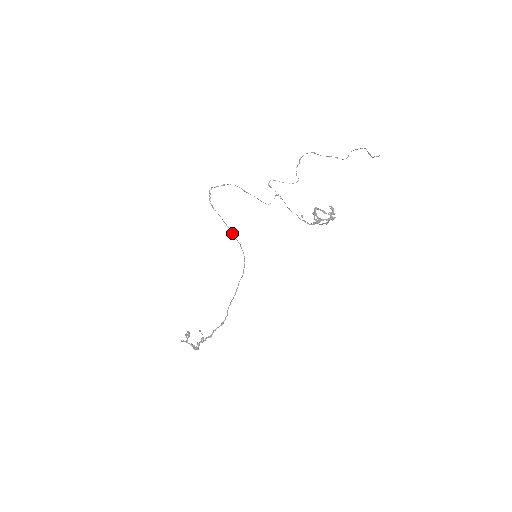
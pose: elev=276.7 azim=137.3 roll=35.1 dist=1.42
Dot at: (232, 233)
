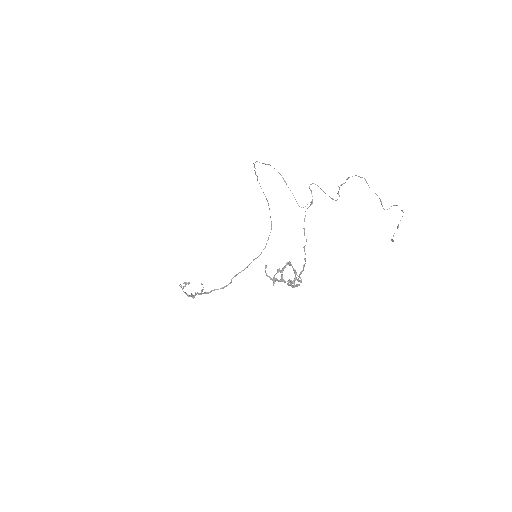
Dot at: occluded
